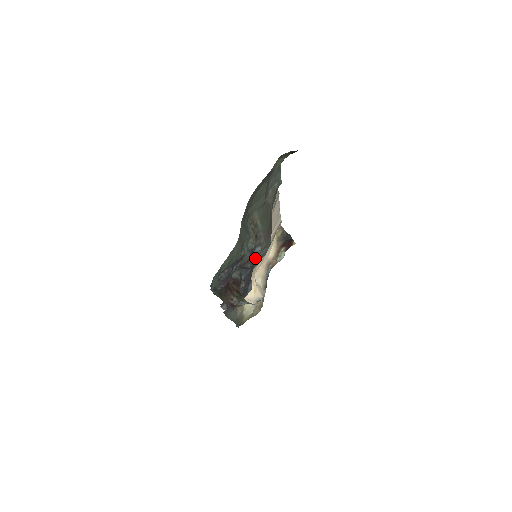
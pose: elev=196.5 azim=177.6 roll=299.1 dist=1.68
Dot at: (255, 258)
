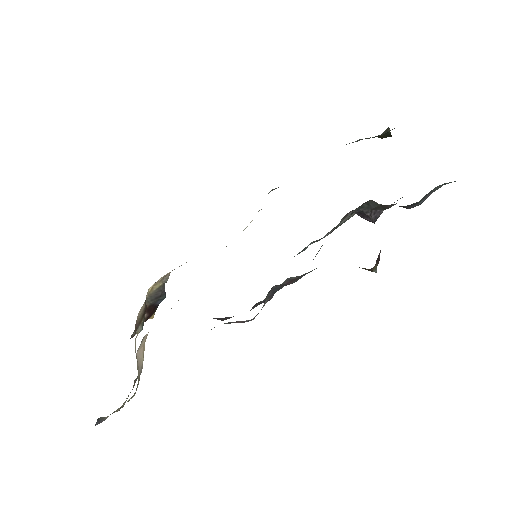
Dot at: occluded
